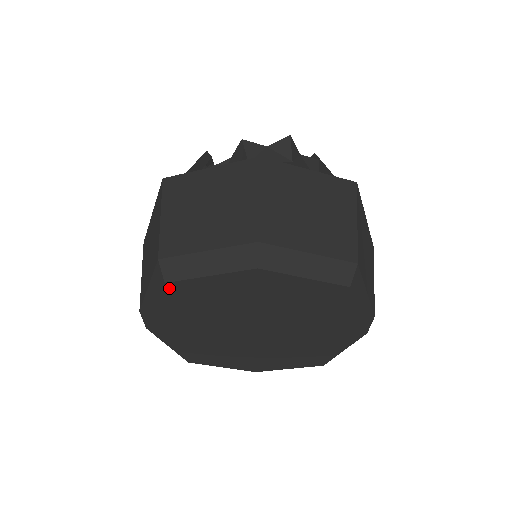
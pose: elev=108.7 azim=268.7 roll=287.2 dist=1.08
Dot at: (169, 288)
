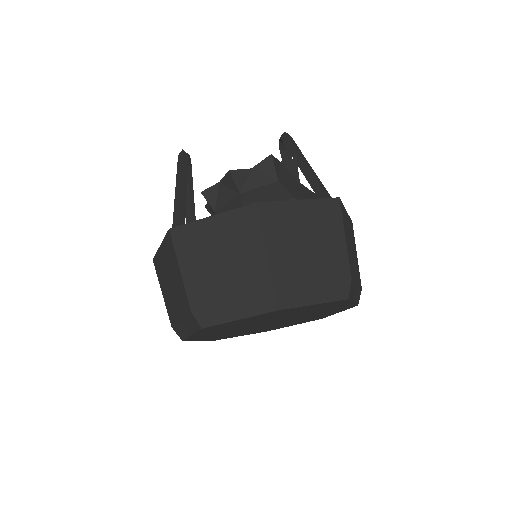
Dot at: (205, 329)
